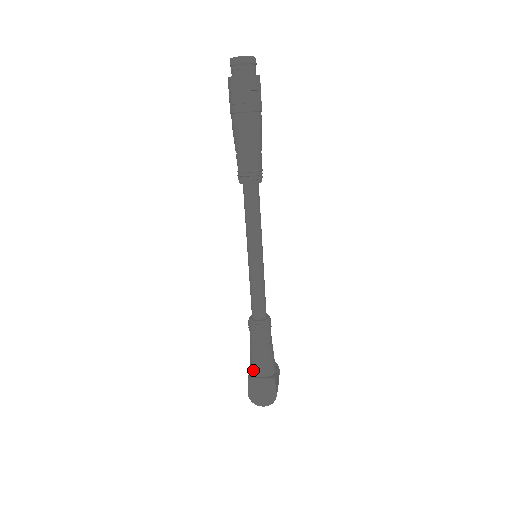
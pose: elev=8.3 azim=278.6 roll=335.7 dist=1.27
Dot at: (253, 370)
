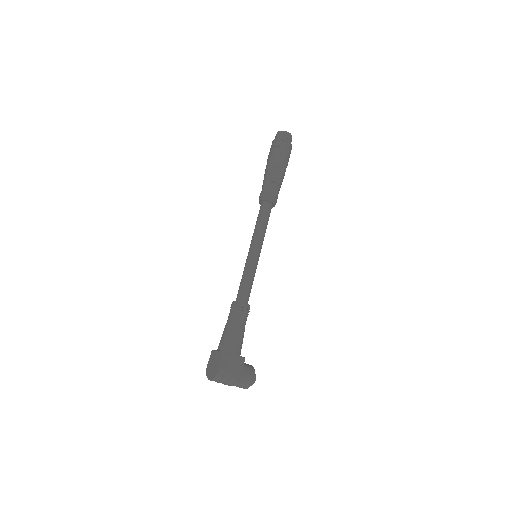
Dot at: occluded
